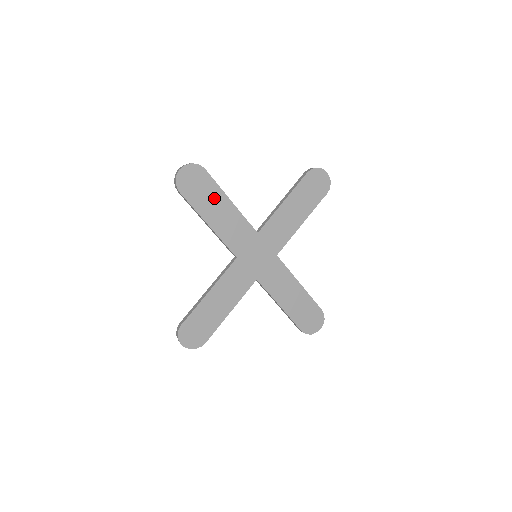
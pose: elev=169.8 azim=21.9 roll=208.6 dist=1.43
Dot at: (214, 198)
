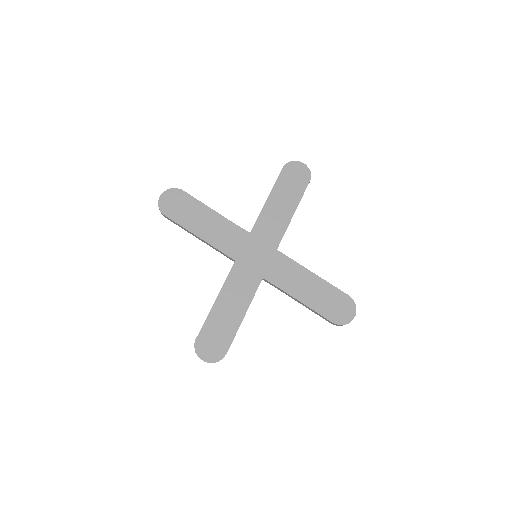
Dot at: (198, 212)
